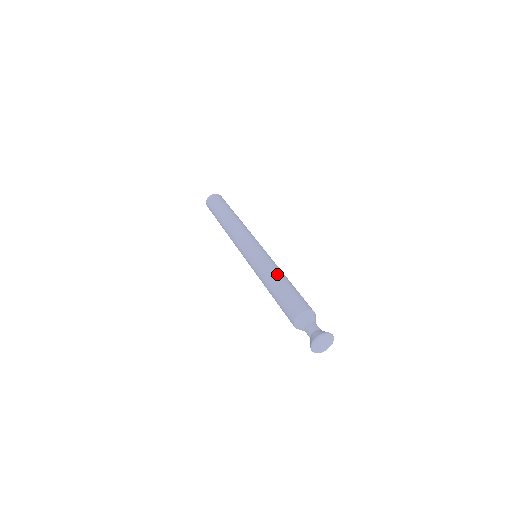
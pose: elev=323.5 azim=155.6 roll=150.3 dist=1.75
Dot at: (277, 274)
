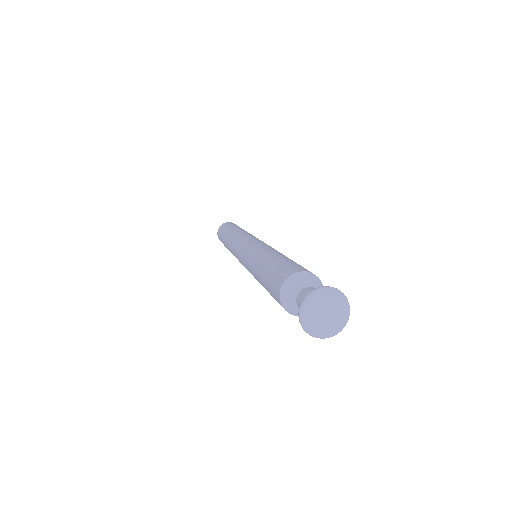
Dot at: (260, 258)
